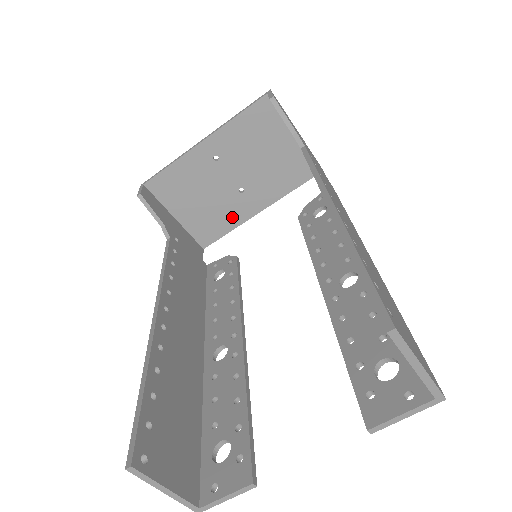
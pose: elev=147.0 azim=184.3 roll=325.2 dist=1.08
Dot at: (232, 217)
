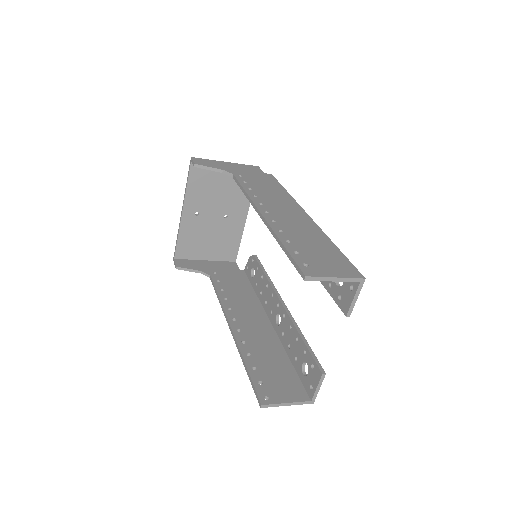
Dot at: (234, 233)
